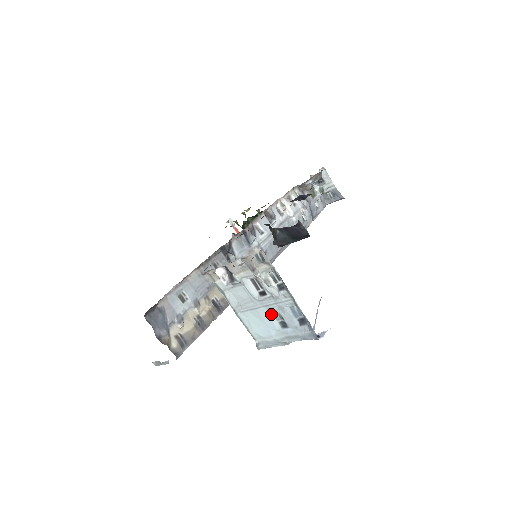
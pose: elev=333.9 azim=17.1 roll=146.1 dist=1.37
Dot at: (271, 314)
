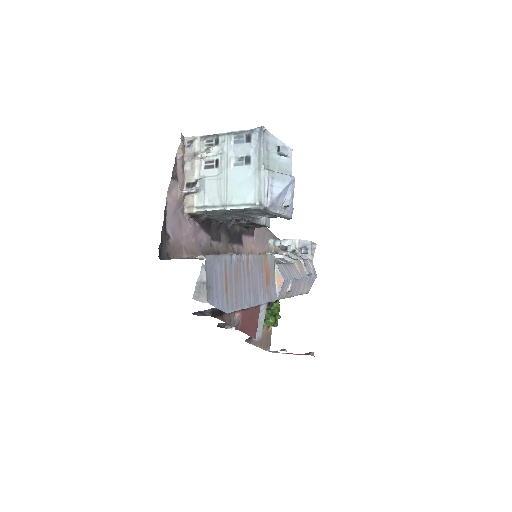
Dot at: (236, 167)
